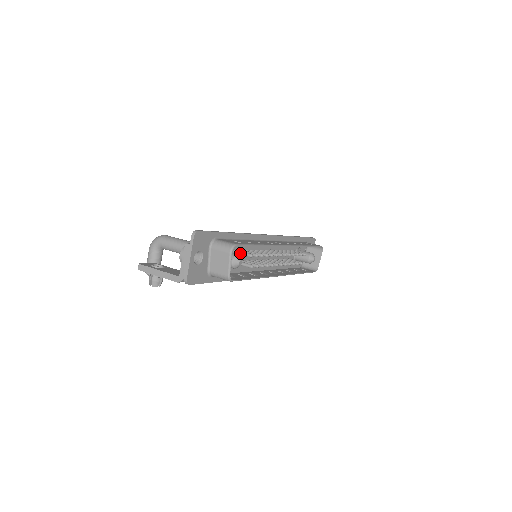
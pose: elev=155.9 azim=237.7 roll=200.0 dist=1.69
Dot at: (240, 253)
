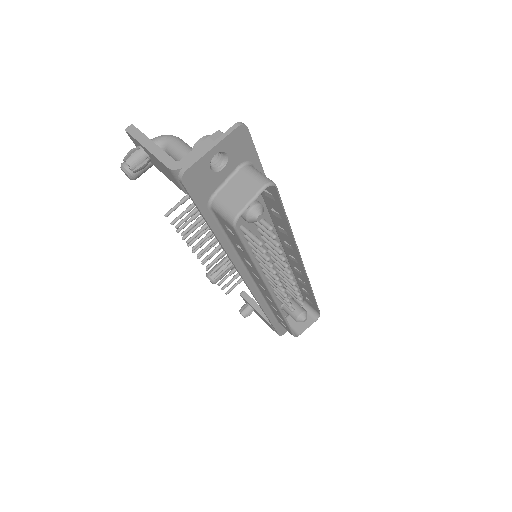
Dot at: occluded
